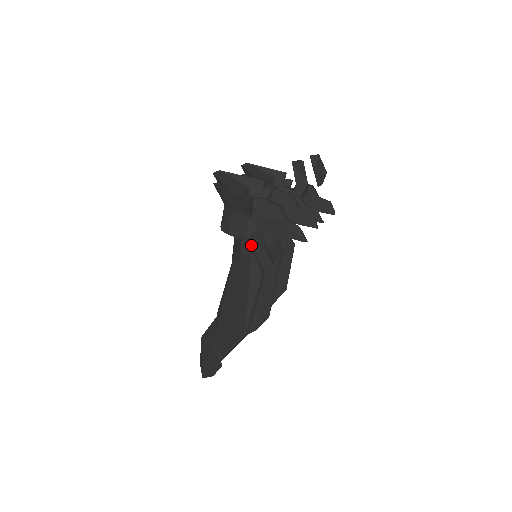
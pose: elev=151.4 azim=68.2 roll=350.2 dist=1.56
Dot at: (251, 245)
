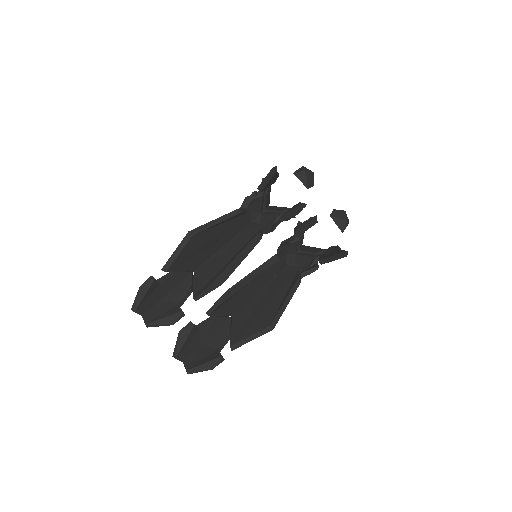
Dot at: occluded
